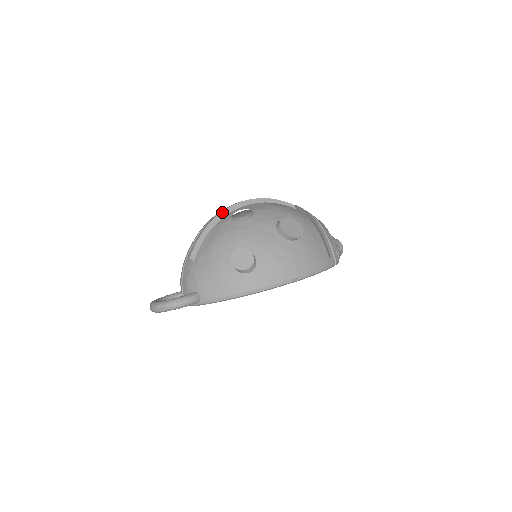
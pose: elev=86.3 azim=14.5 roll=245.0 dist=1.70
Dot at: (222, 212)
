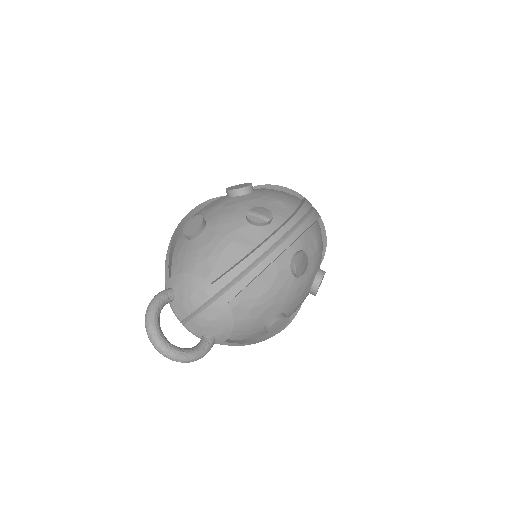
Dot at: (284, 250)
